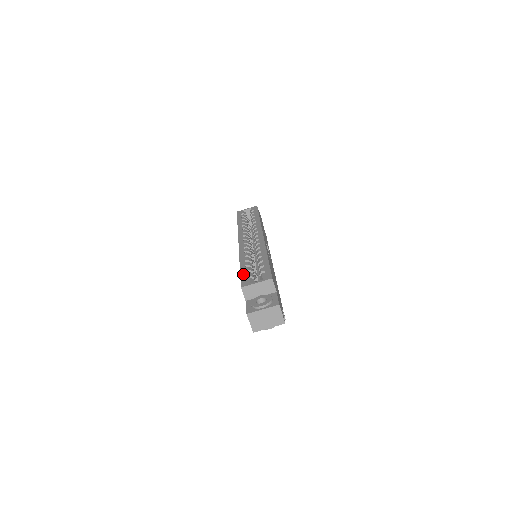
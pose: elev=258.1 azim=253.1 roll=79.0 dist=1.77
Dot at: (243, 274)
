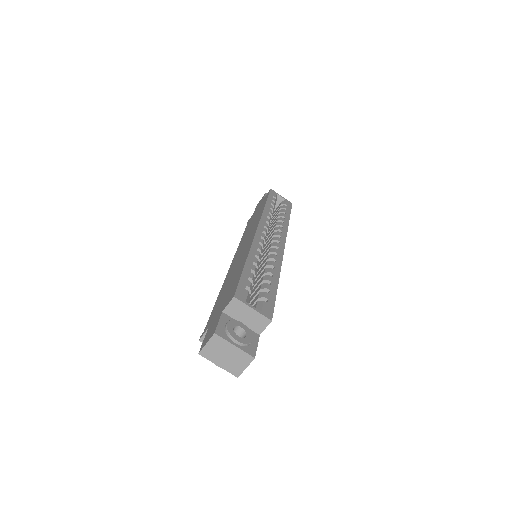
Dot at: (244, 279)
